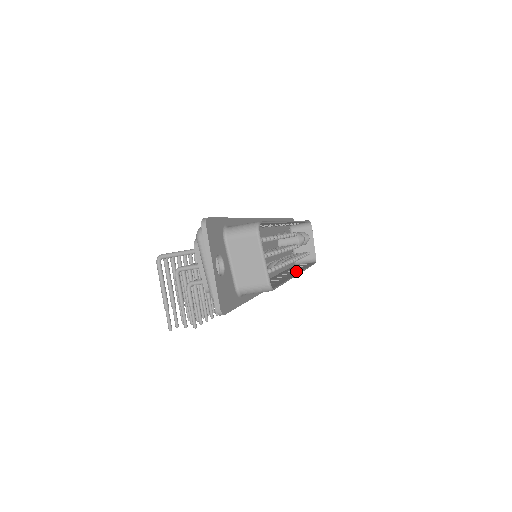
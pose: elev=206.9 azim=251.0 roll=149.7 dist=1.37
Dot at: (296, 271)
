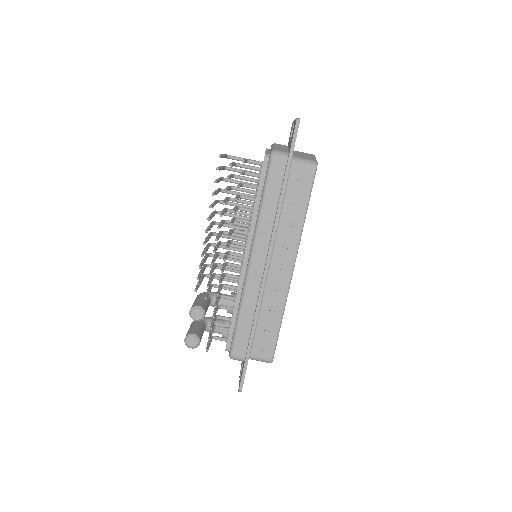
Dot at: (285, 281)
